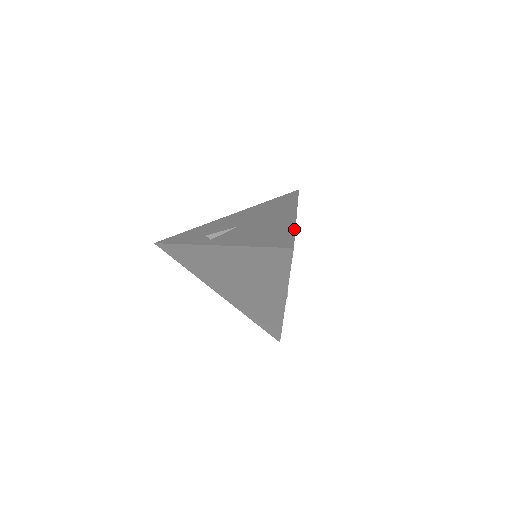
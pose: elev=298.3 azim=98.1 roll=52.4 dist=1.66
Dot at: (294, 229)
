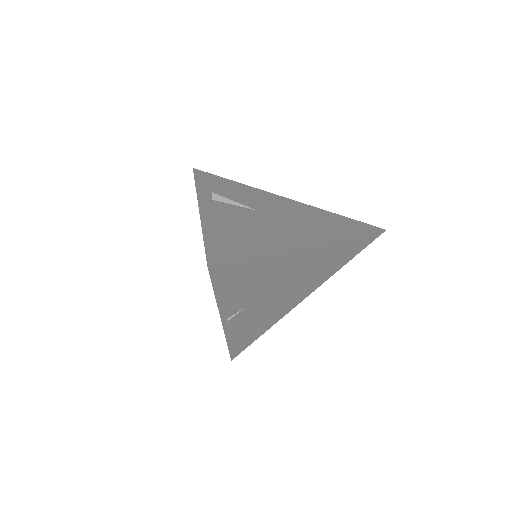
Dot at: (264, 253)
